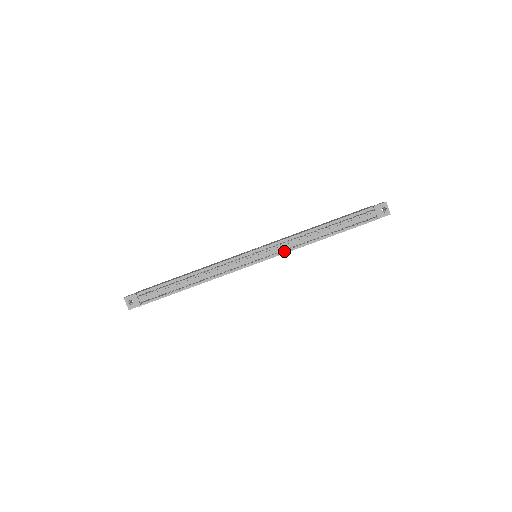
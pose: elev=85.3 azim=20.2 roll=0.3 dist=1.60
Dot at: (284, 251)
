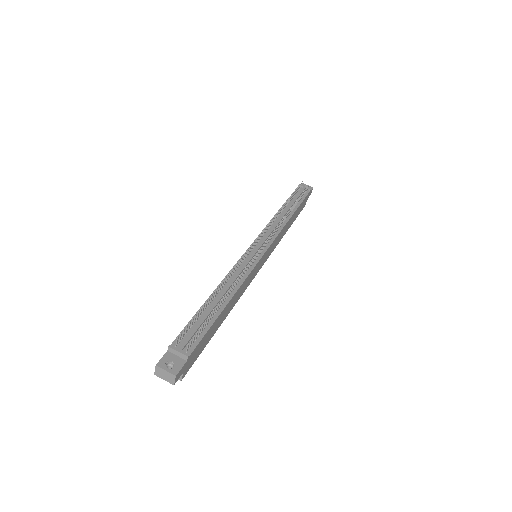
Dot at: (275, 234)
